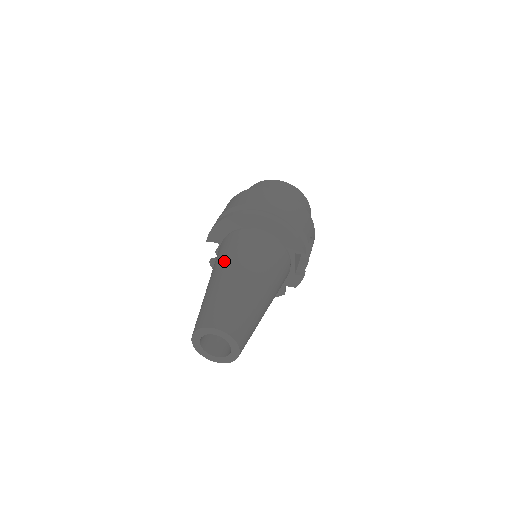
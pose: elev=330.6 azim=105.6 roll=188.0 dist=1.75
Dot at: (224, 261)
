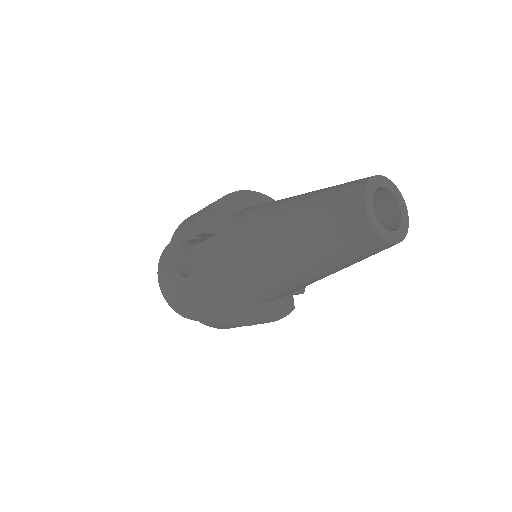
Dot at: (278, 201)
